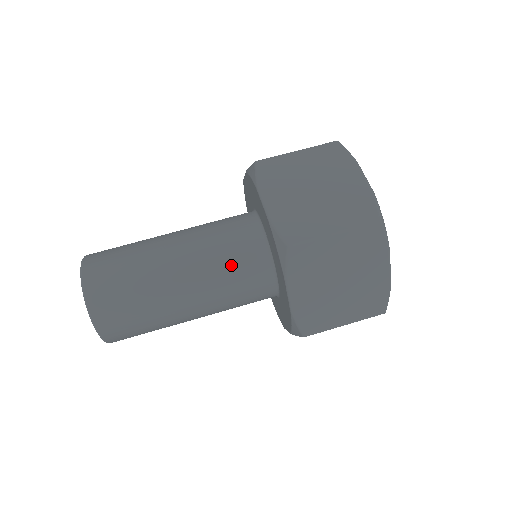
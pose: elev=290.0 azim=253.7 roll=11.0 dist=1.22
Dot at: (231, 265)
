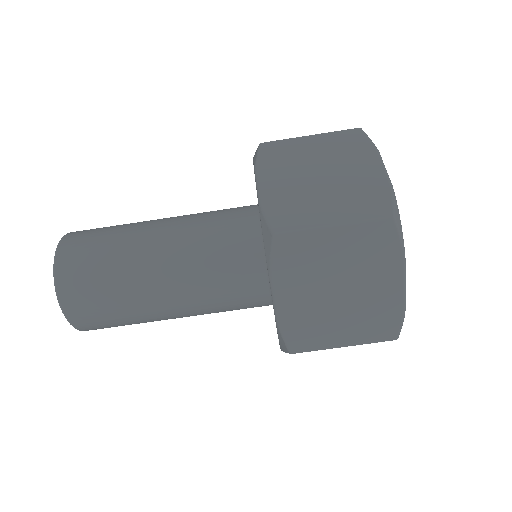
Dot at: (227, 305)
